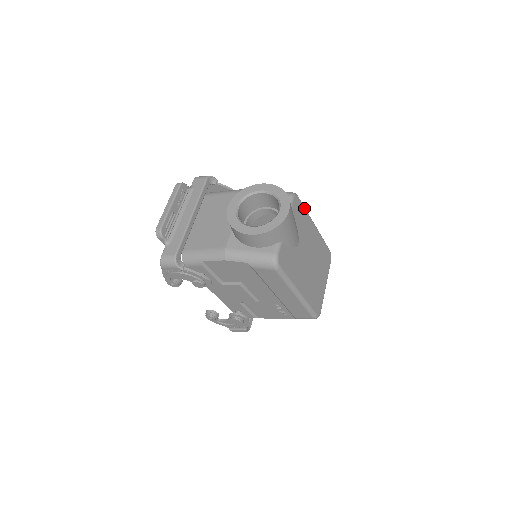
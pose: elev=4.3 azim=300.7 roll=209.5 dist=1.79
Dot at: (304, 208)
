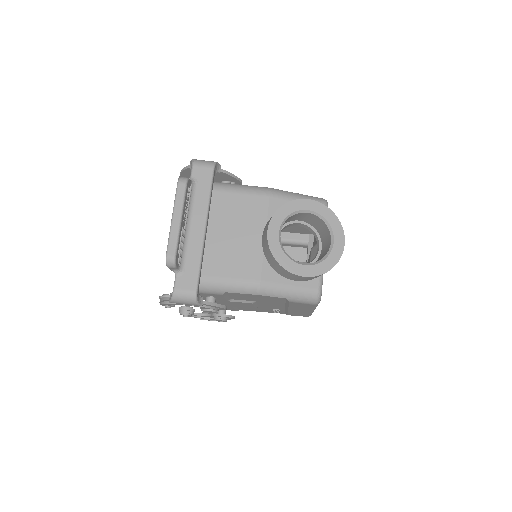
Dot at: occluded
